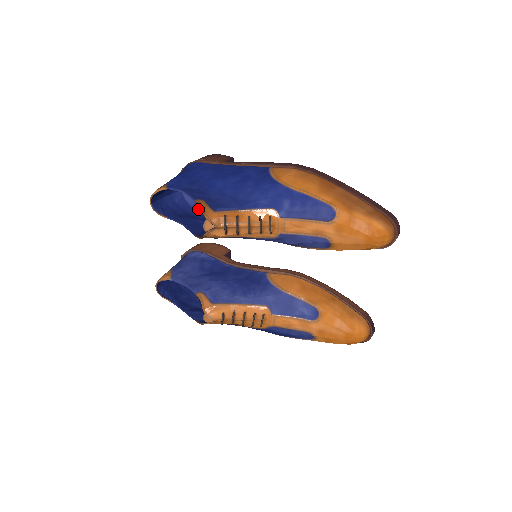
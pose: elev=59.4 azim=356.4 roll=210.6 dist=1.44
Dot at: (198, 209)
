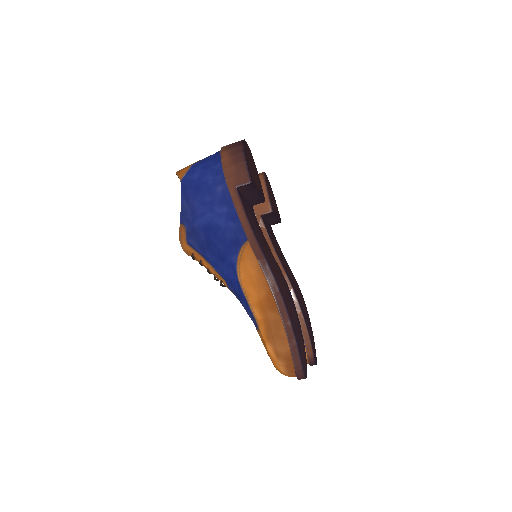
Dot at: occluded
